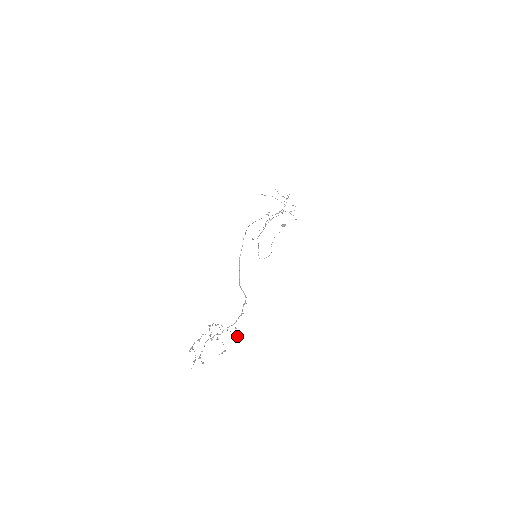
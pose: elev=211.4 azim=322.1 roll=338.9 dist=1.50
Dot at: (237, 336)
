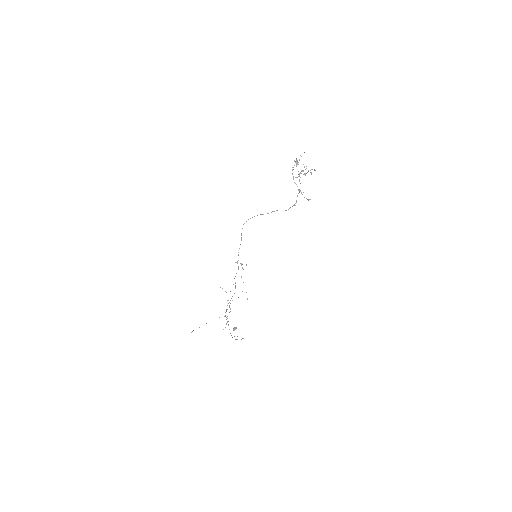
Dot at: (308, 199)
